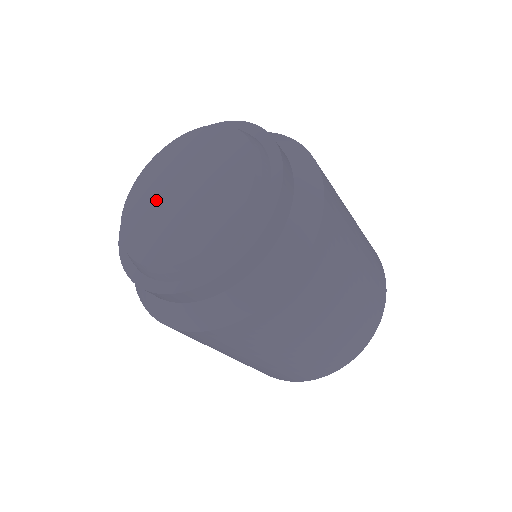
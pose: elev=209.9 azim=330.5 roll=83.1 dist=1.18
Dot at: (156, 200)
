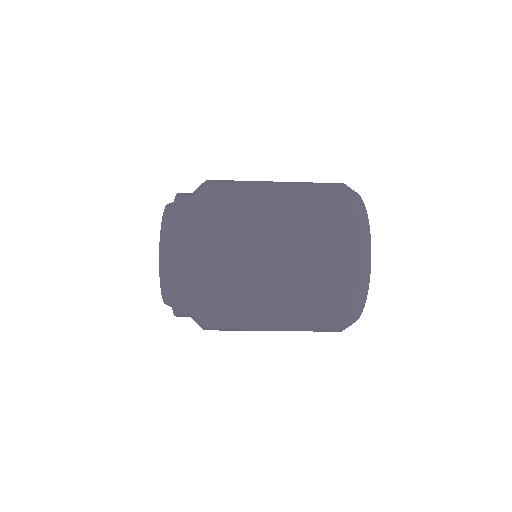
Dot at: occluded
